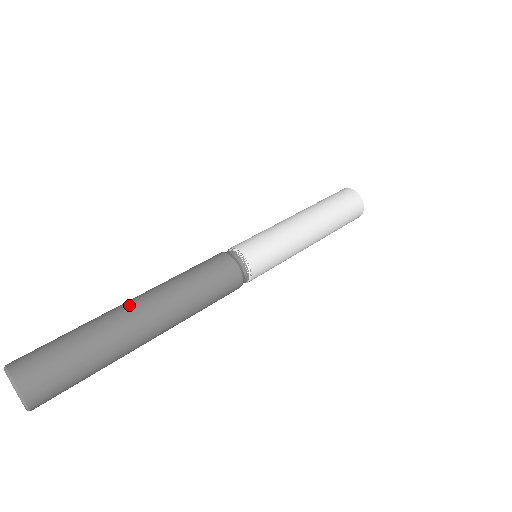
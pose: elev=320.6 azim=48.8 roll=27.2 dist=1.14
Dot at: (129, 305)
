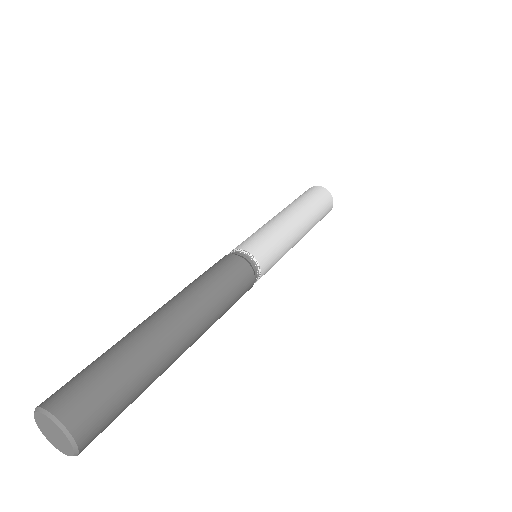
Dot at: occluded
